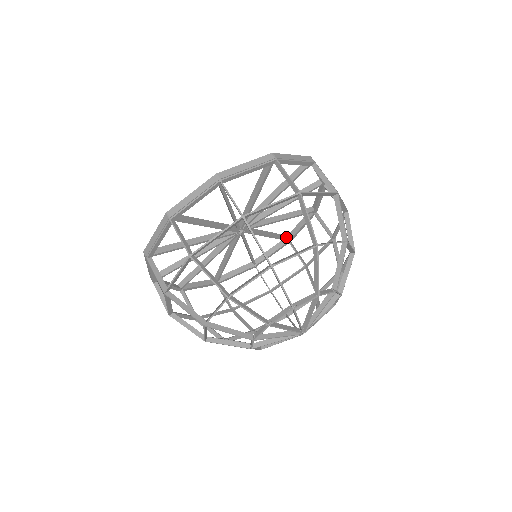
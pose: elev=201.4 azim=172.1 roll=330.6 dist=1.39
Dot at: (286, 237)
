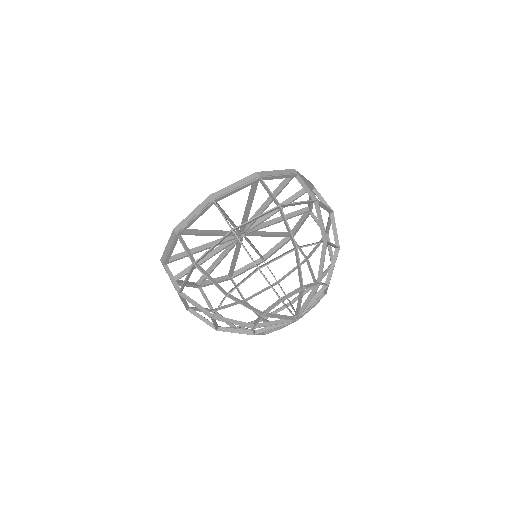
Dot at: (262, 256)
